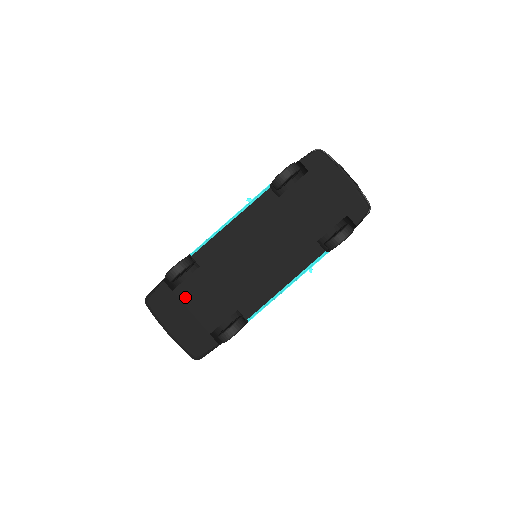
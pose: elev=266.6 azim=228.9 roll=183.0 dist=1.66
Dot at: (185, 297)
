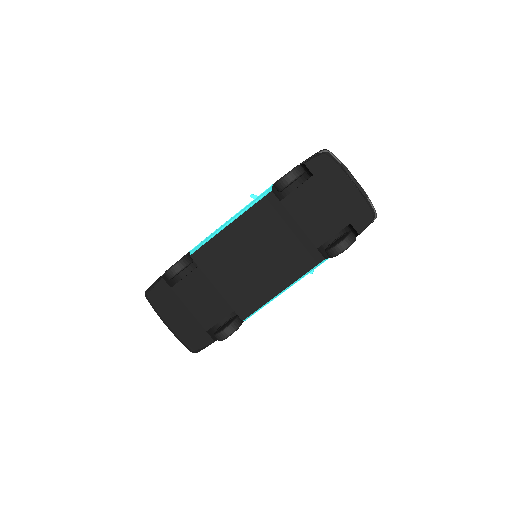
Dot at: (183, 295)
